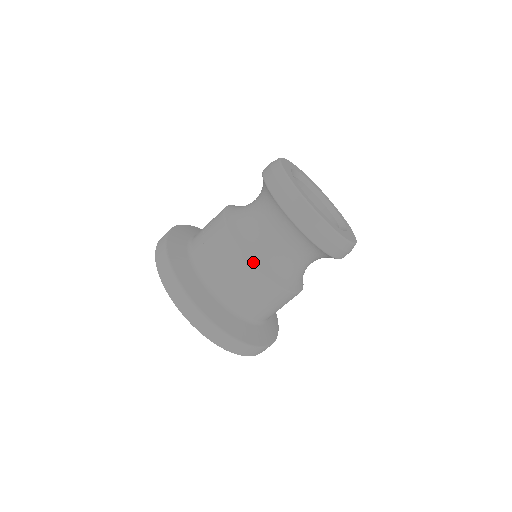
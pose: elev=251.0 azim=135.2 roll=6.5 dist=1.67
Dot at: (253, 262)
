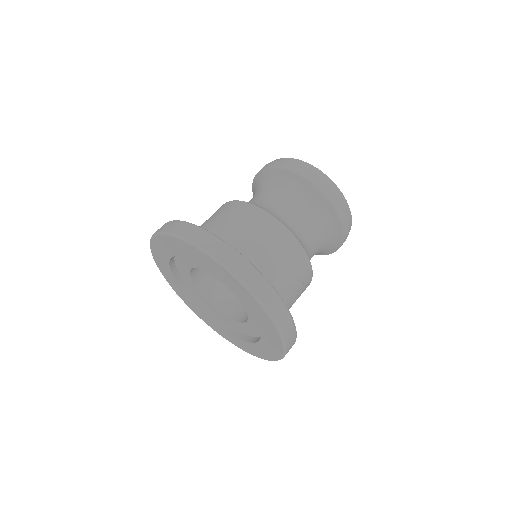
Dot at: (260, 207)
